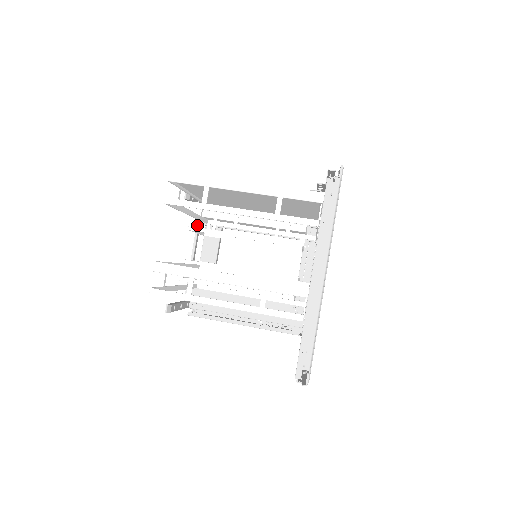
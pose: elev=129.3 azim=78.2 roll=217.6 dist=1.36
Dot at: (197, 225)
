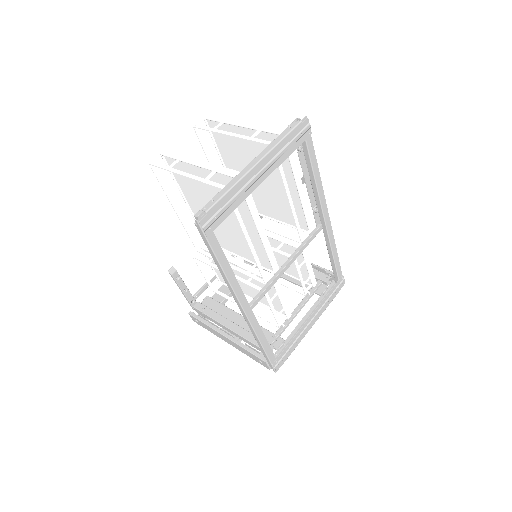
Dot at: occluded
